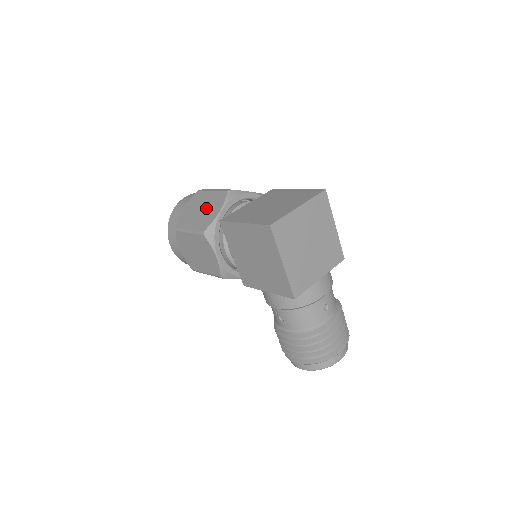
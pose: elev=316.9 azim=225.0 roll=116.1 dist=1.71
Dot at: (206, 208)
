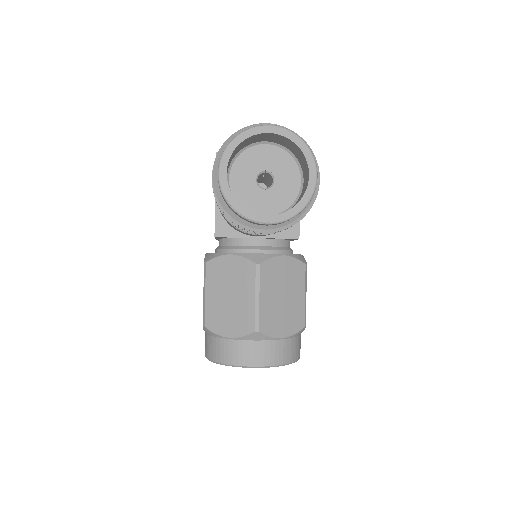
Dot at: occluded
